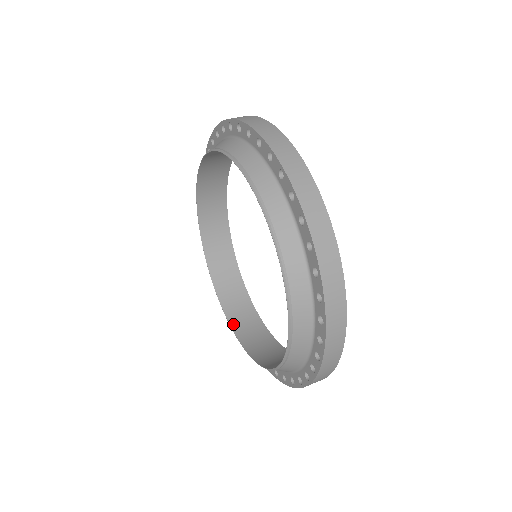
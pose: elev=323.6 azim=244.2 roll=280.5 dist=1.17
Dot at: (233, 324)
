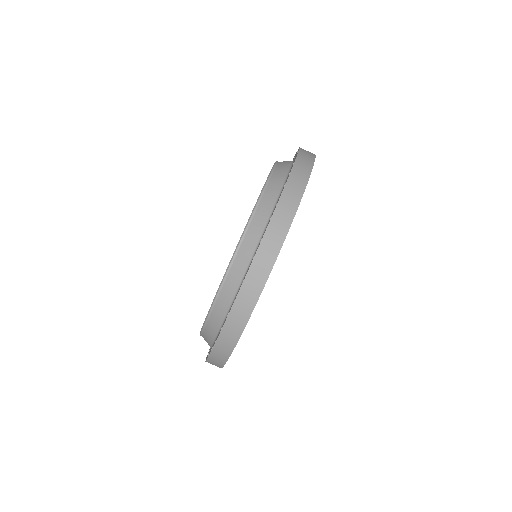
Dot at: occluded
